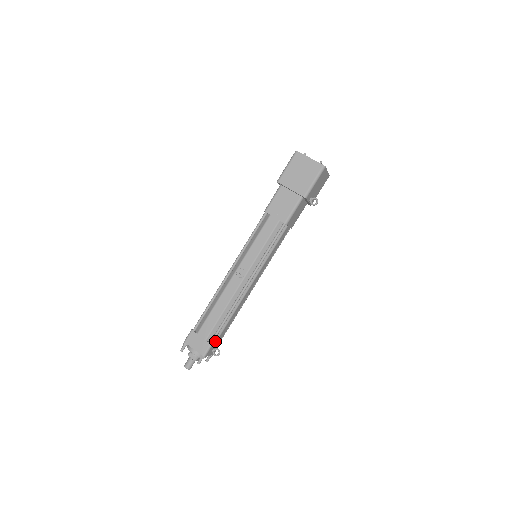
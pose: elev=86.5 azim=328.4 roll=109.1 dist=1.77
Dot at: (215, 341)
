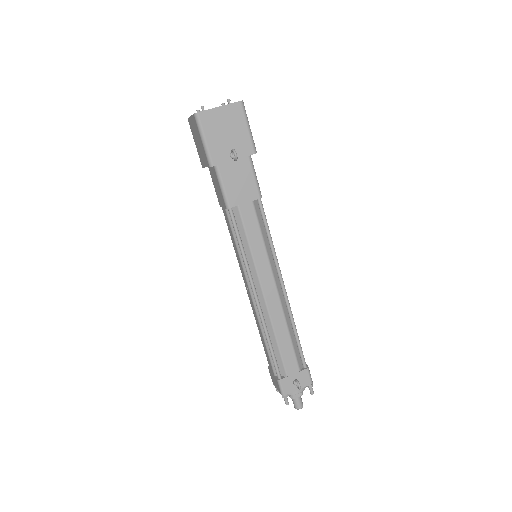
Dot at: (285, 373)
